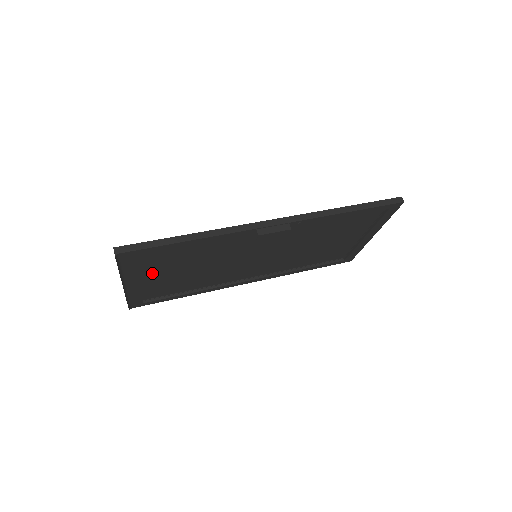
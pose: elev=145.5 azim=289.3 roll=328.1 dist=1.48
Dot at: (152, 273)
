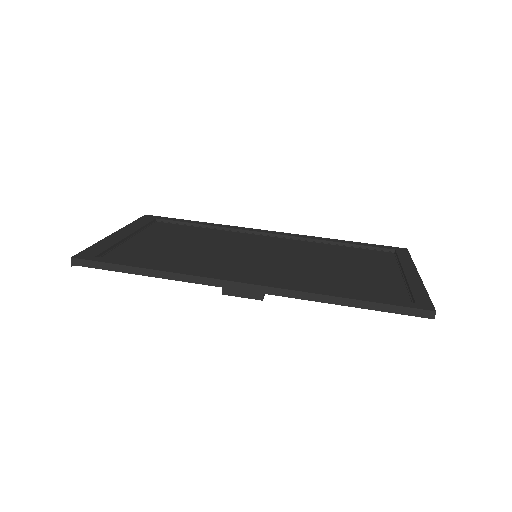
Dot at: (139, 242)
